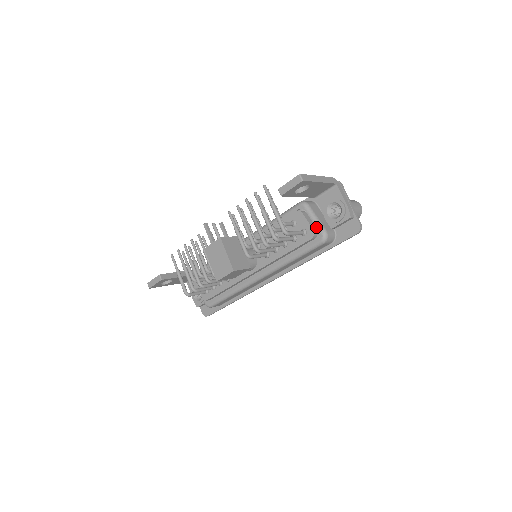
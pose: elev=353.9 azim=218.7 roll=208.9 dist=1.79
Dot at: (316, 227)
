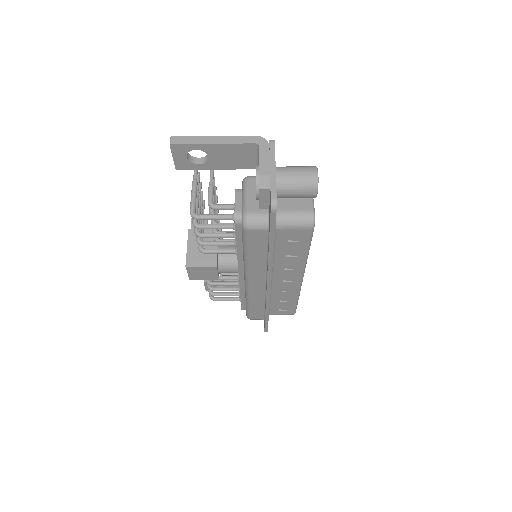
Dot at: (241, 208)
